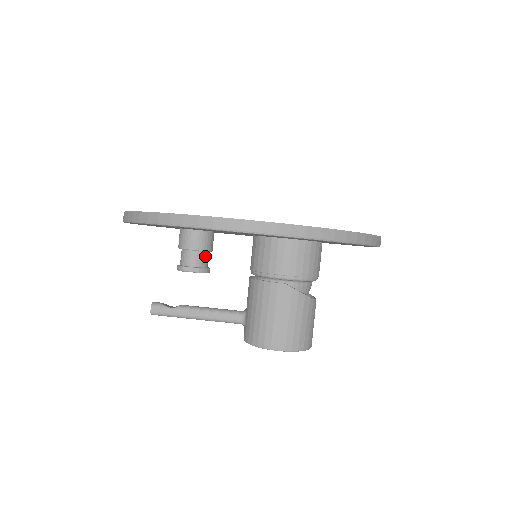
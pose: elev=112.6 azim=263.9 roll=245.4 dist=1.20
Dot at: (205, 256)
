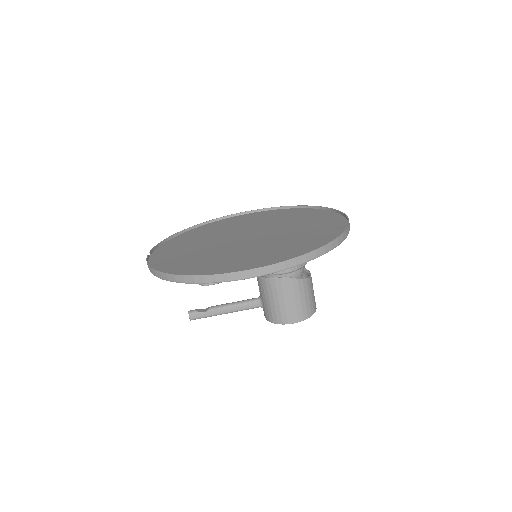
Dot at: occluded
